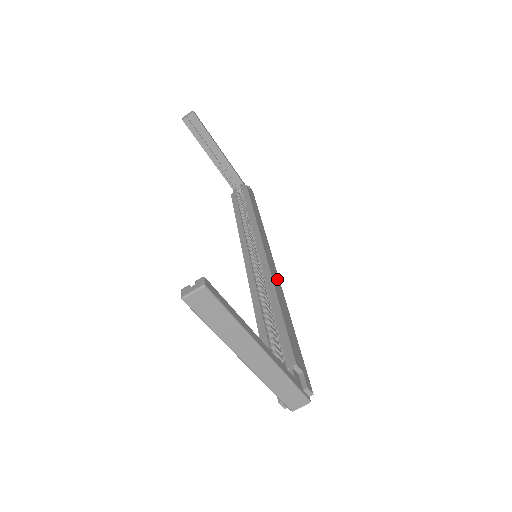
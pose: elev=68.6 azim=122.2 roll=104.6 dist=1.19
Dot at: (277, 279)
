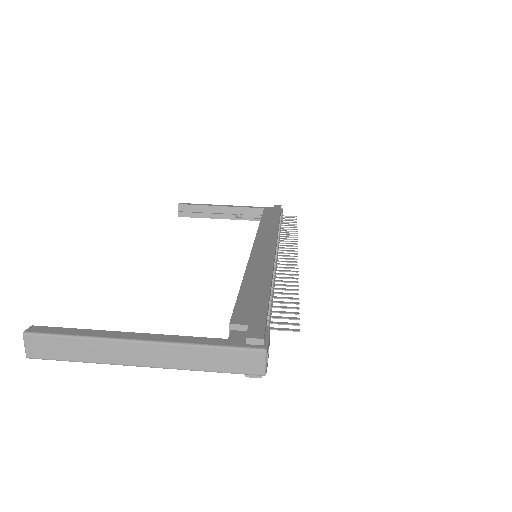
Dot at: (266, 258)
